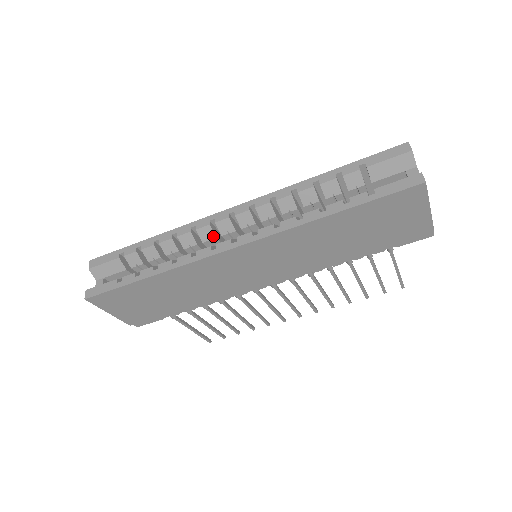
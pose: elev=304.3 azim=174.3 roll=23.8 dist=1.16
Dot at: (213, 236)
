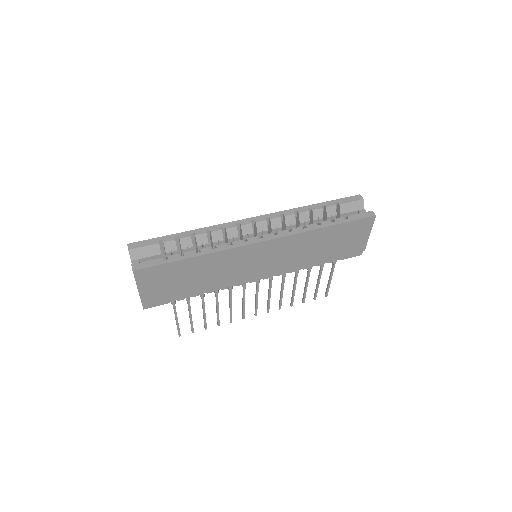
Dot at: (237, 235)
